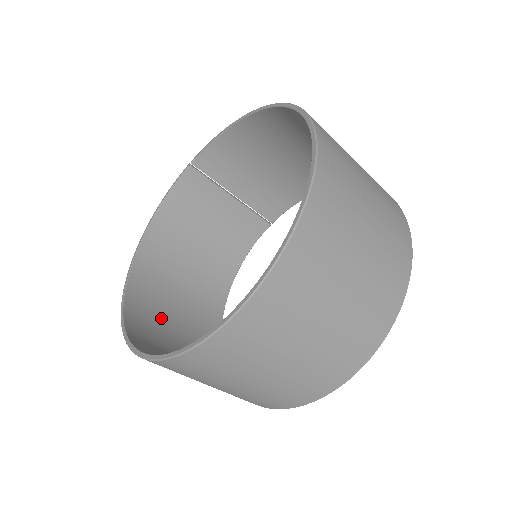
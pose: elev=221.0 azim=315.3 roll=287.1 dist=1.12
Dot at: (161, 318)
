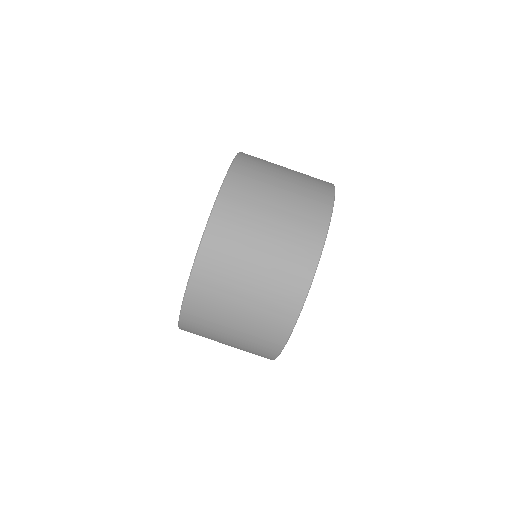
Dot at: occluded
